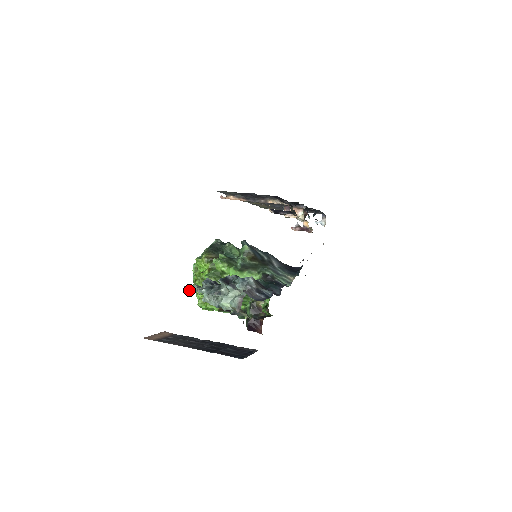
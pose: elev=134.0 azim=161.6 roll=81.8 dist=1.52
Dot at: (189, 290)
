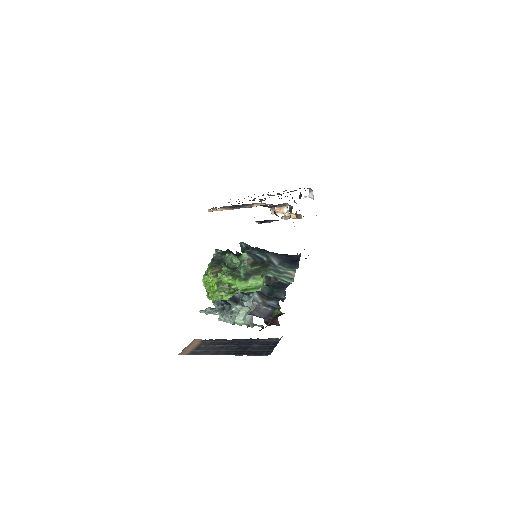
Dot at: (205, 313)
